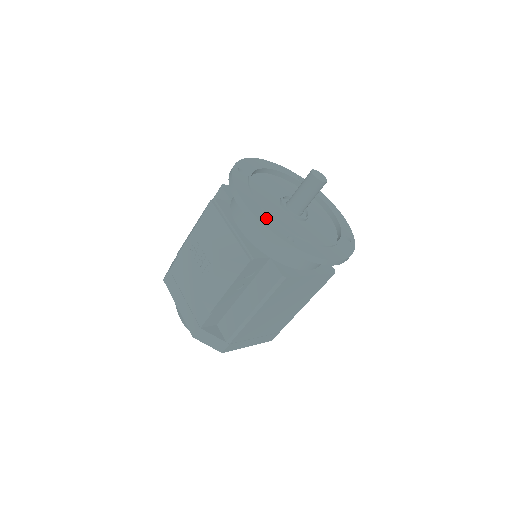
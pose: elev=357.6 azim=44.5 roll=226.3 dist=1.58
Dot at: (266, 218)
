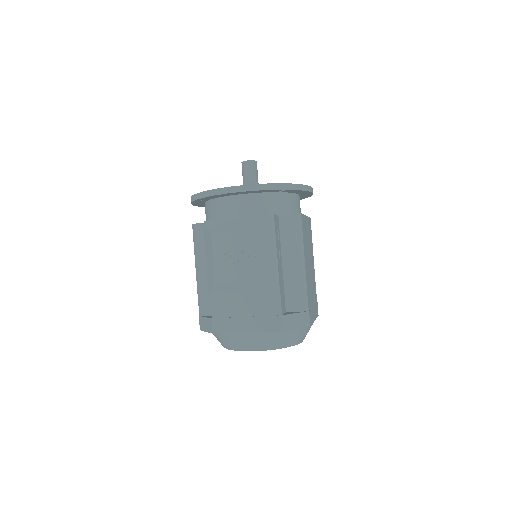
Dot at: occluded
